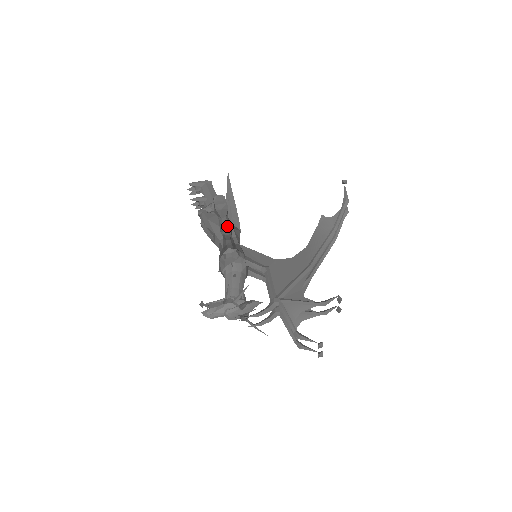
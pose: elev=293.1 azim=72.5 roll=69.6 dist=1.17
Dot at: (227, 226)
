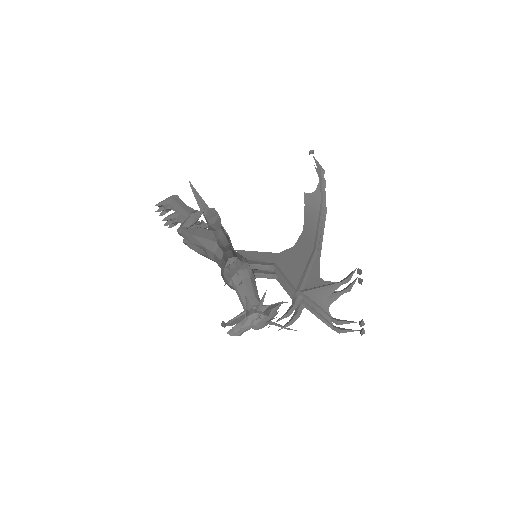
Dot at: (224, 237)
